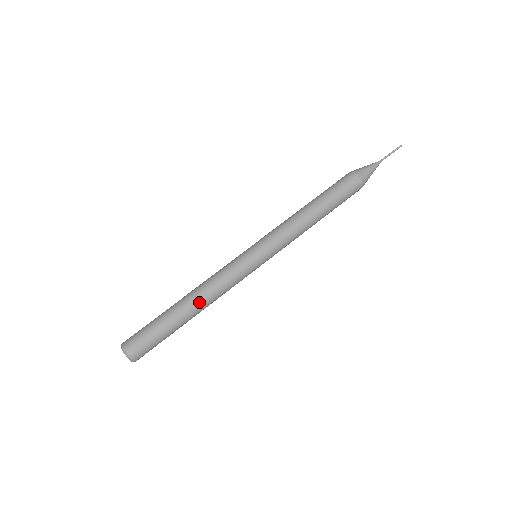
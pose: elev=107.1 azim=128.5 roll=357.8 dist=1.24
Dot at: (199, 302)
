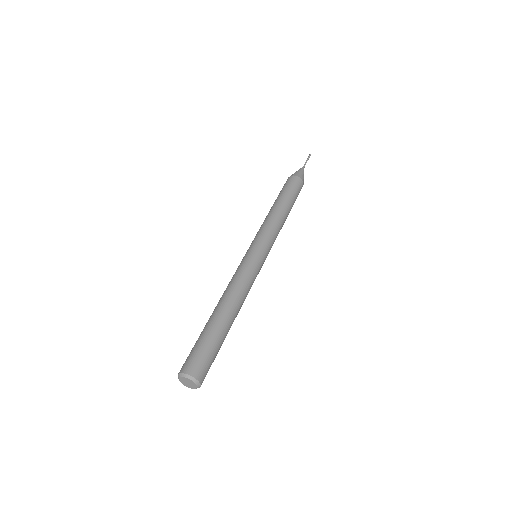
Dot at: (238, 309)
